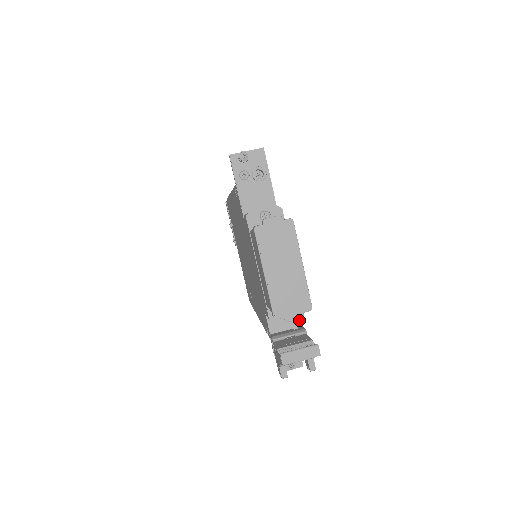
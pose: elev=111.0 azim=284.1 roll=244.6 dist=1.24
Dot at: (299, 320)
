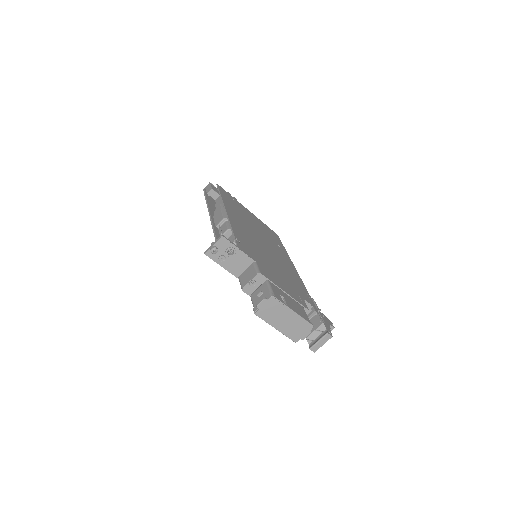
Dot at: (309, 305)
